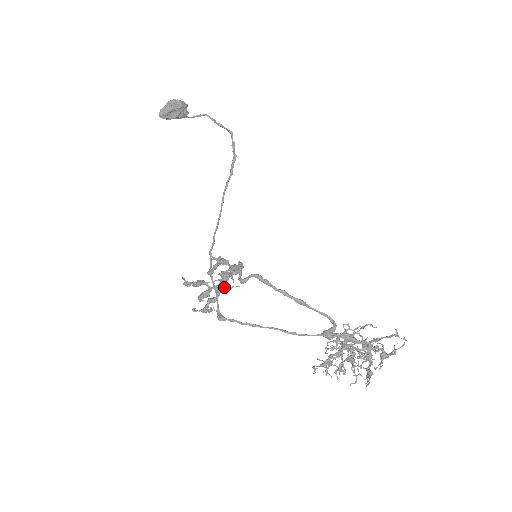
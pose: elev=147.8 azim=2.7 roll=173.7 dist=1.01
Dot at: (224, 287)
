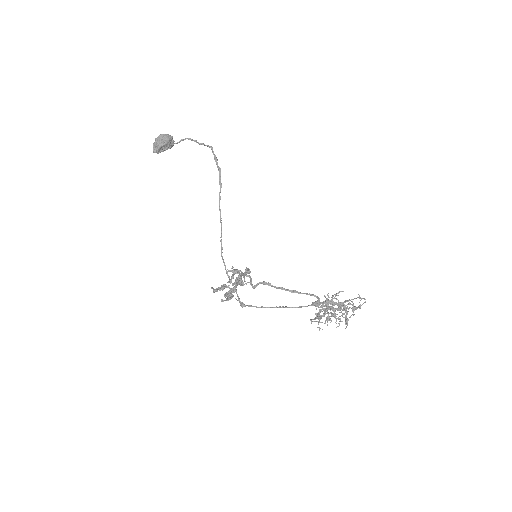
Dot at: occluded
